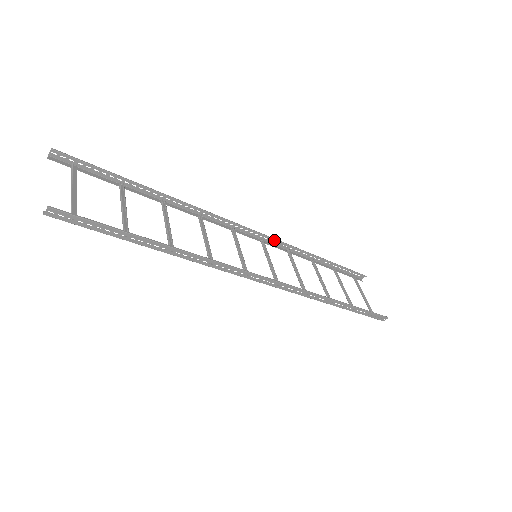
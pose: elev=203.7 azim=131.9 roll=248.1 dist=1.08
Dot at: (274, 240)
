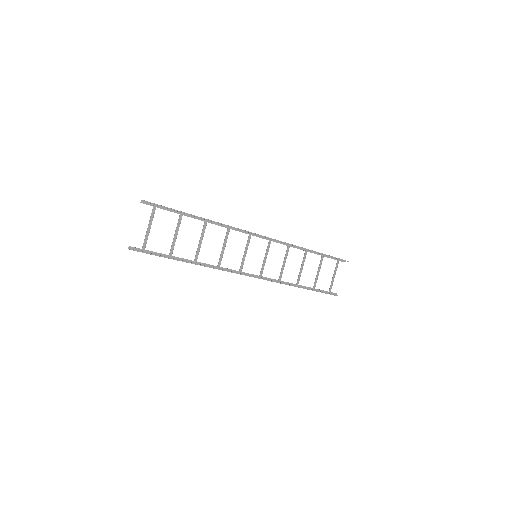
Dot at: occluded
